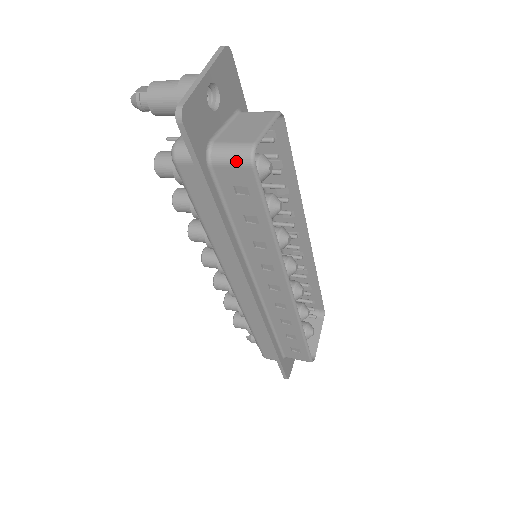
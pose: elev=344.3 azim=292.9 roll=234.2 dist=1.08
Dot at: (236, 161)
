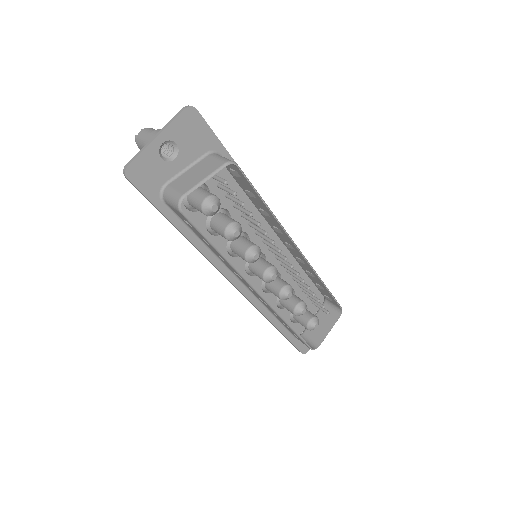
Dot at: (173, 205)
